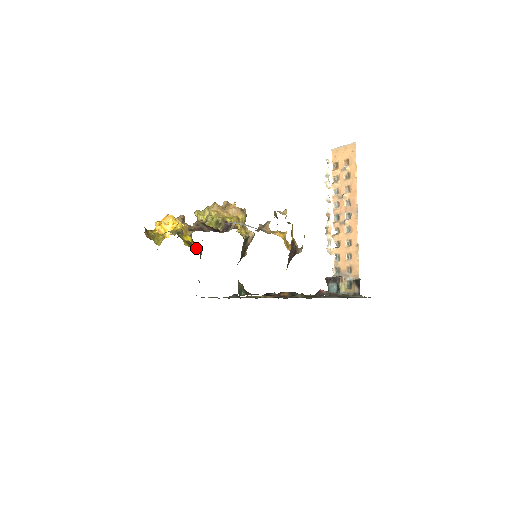
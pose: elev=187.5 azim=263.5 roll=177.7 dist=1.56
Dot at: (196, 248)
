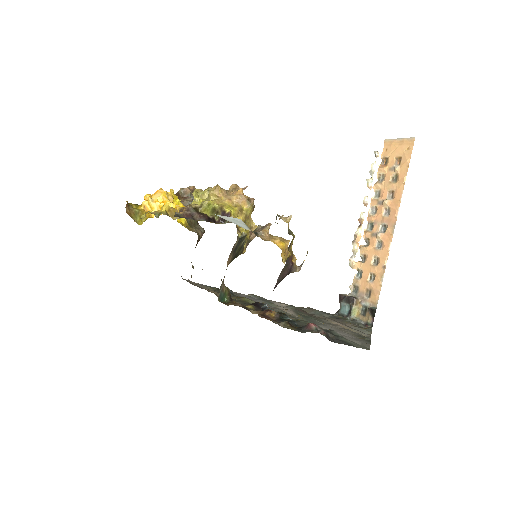
Dot at: (195, 230)
